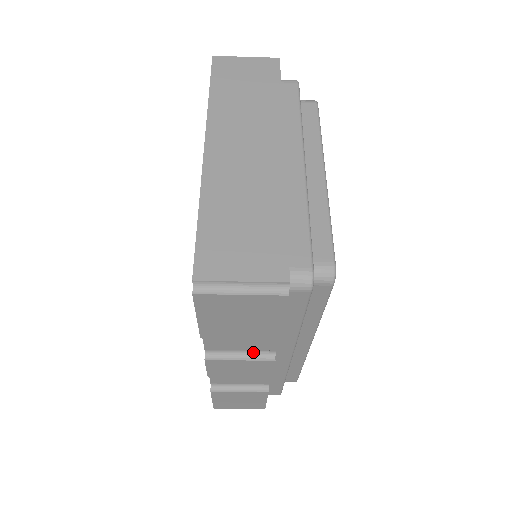
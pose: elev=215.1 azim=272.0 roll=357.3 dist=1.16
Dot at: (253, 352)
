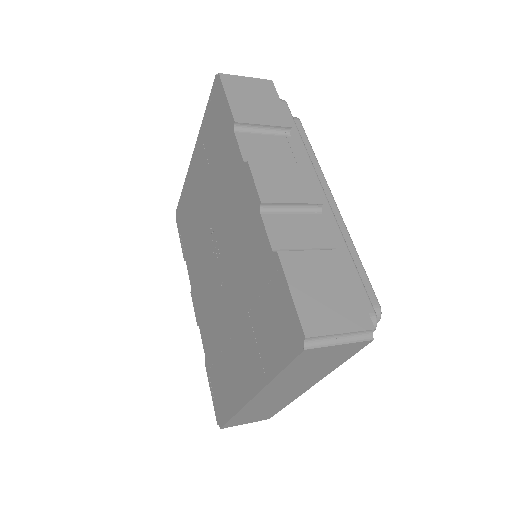
Dot at: occluded
